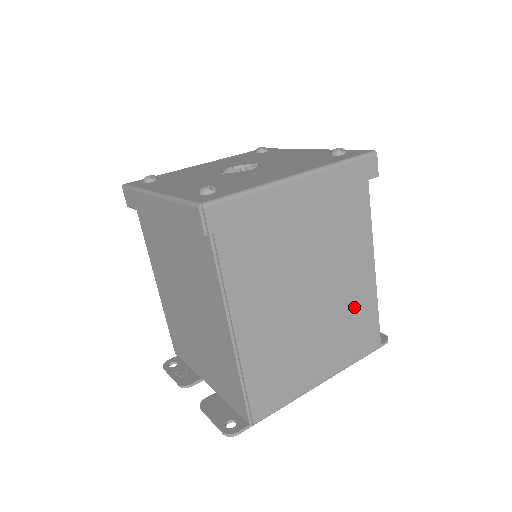
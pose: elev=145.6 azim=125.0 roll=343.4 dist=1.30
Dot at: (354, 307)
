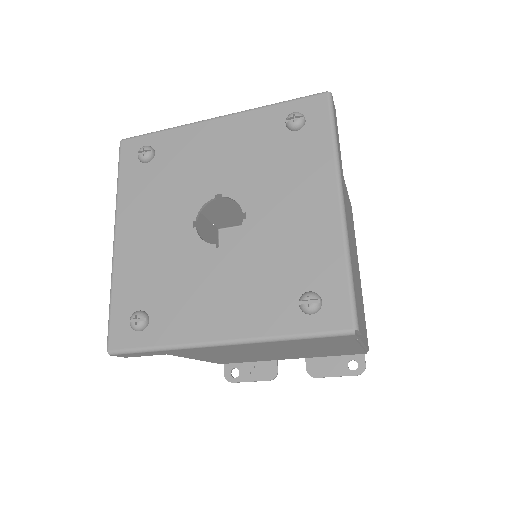
Dot at: (349, 214)
